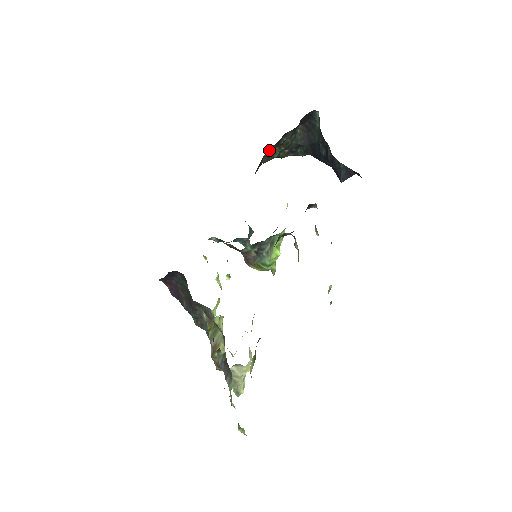
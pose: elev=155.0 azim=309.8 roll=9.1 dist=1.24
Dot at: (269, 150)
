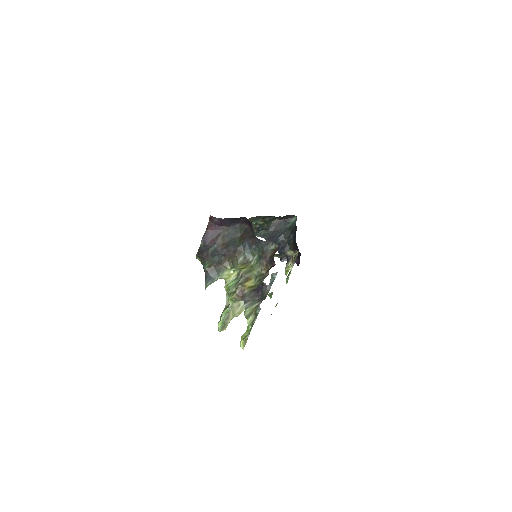
Dot at: (258, 217)
